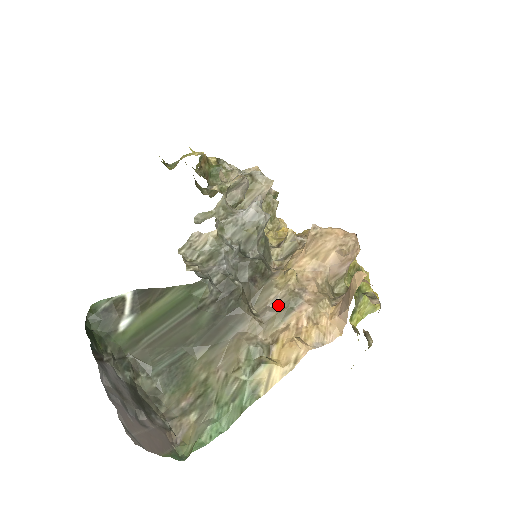
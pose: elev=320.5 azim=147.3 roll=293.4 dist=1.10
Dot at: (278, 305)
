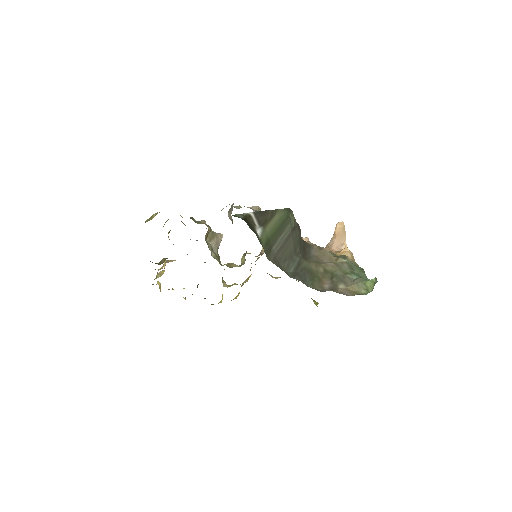
Dot at: occluded
